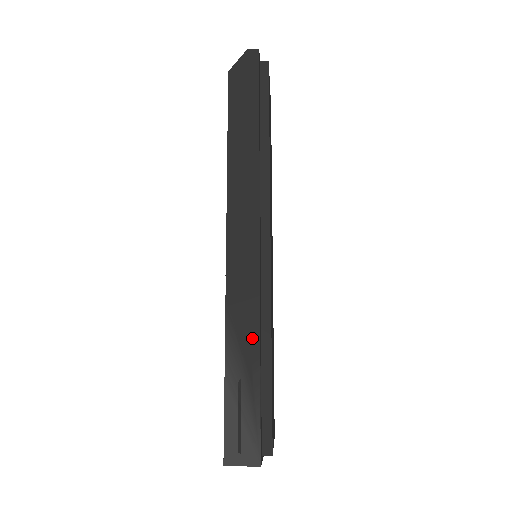
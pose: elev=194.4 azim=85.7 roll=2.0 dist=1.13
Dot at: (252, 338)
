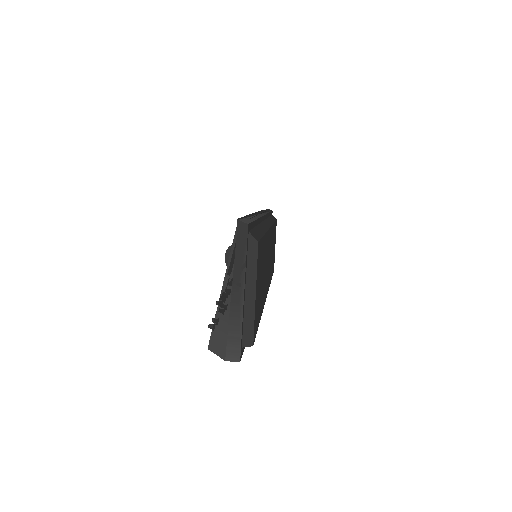
Dot at: occluded
